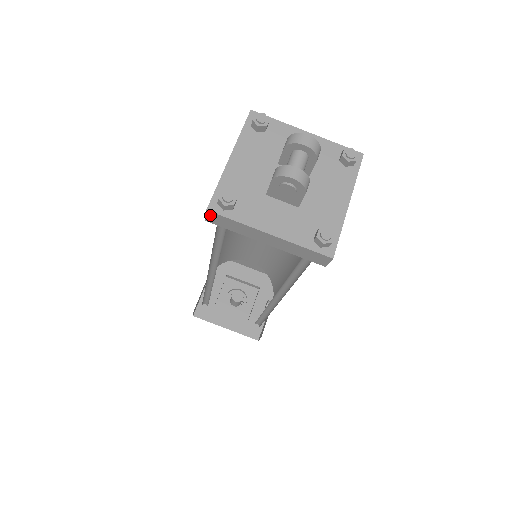
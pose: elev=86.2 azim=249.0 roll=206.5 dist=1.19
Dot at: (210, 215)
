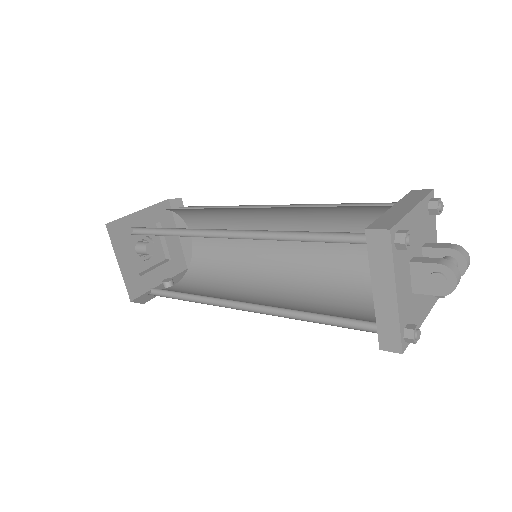
Dot at: (382, 234)
